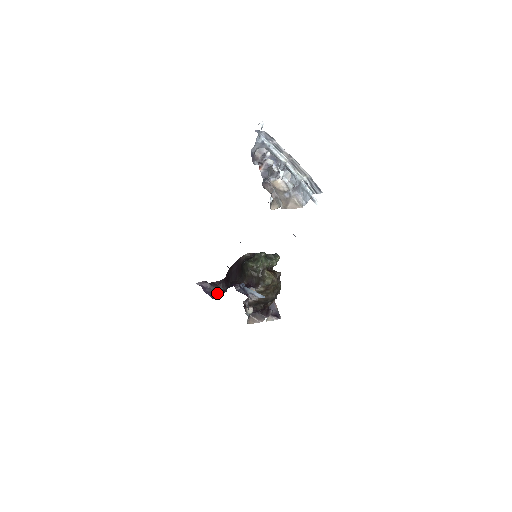
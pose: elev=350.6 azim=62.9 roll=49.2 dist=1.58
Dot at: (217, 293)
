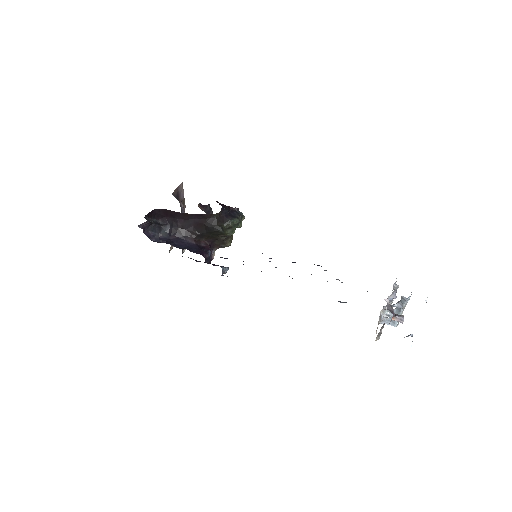
Dot at: (155, 232)
